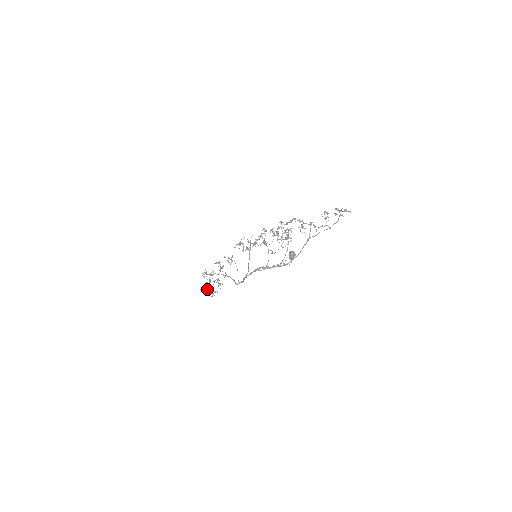
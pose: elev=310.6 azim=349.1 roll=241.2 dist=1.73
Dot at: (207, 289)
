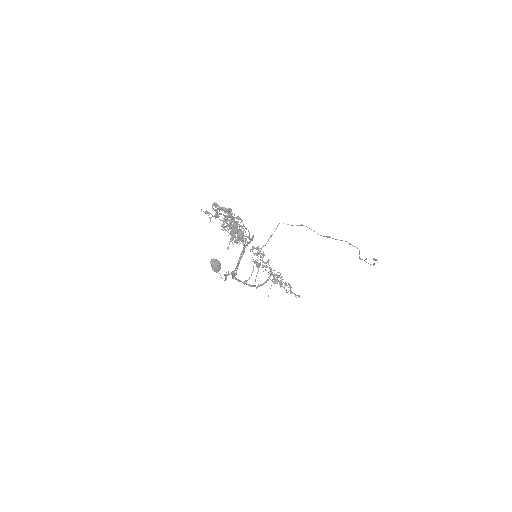
Dot at: (287, 285)
